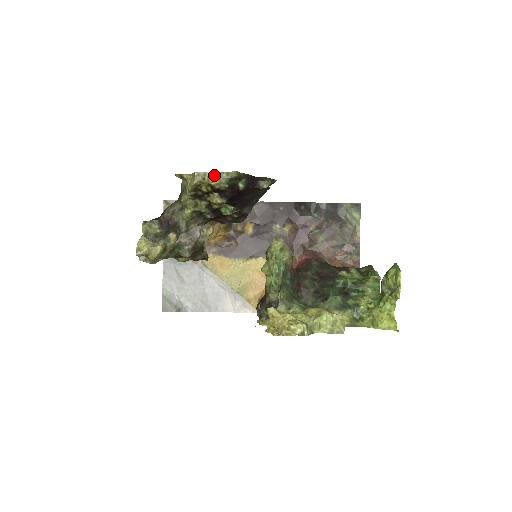
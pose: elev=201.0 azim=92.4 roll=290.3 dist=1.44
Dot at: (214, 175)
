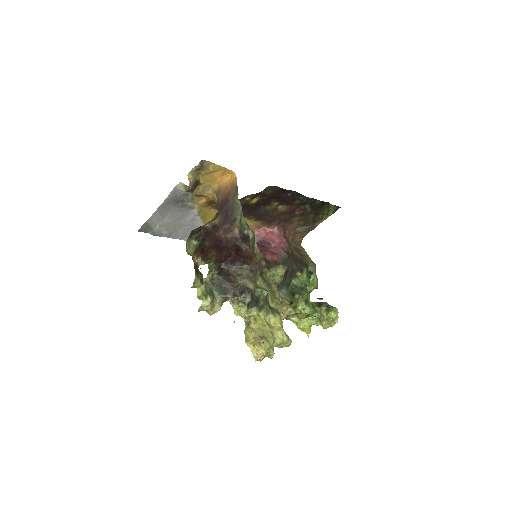
Dot at: (305, 315)
